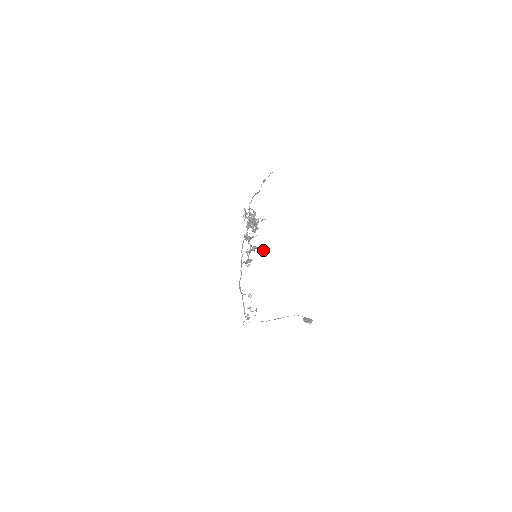
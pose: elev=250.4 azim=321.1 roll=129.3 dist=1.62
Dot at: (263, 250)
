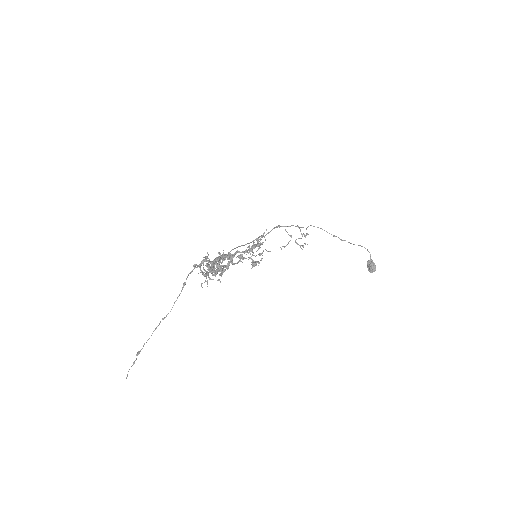
Dot at: (258, 261)
